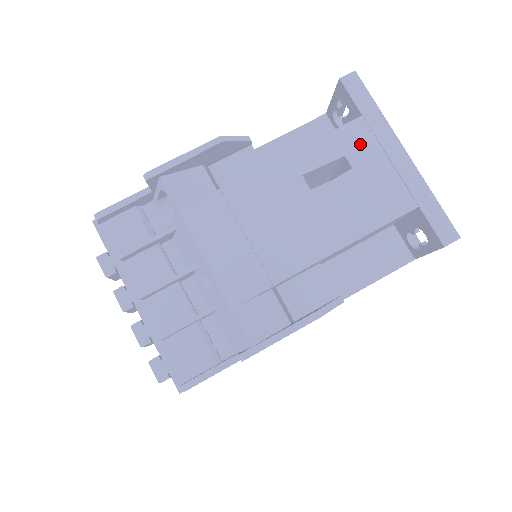
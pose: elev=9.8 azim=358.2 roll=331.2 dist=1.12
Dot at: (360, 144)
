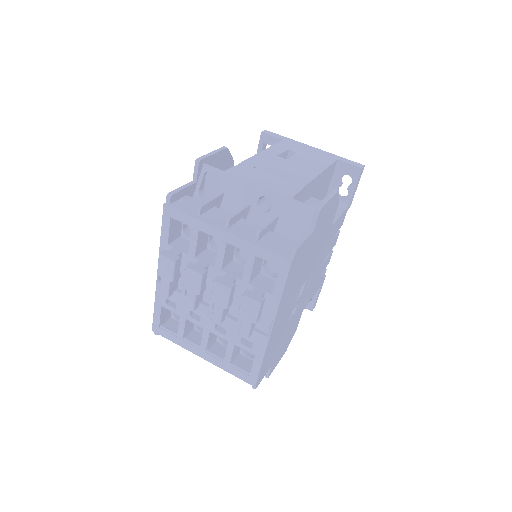
Dot at: (292, 146)
